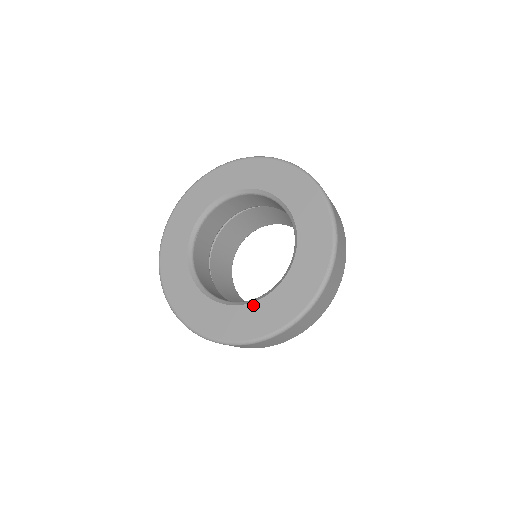
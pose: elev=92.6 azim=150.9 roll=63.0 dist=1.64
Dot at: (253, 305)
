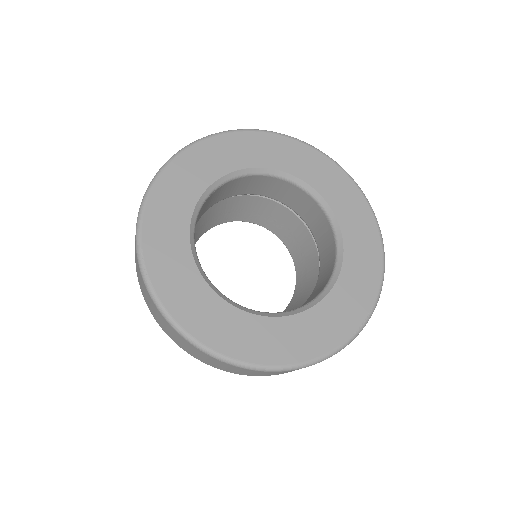
Dot at: (266, 320)
